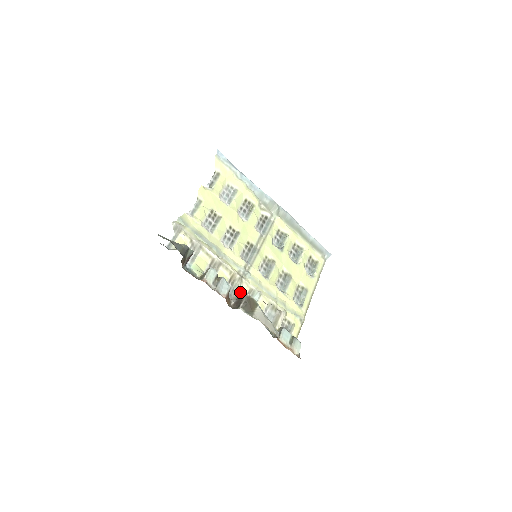
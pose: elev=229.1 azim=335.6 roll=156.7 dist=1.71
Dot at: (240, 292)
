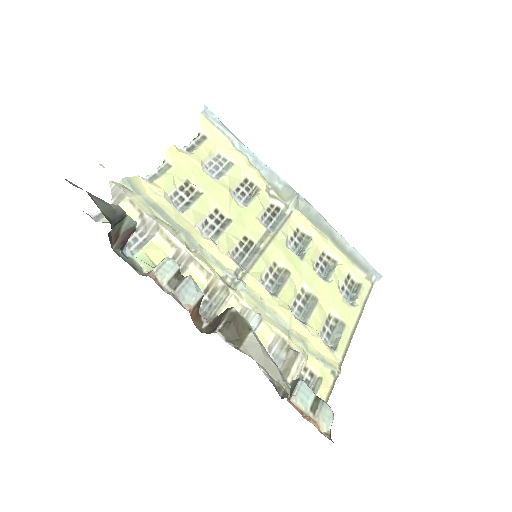
Dot at: (223, 310)
